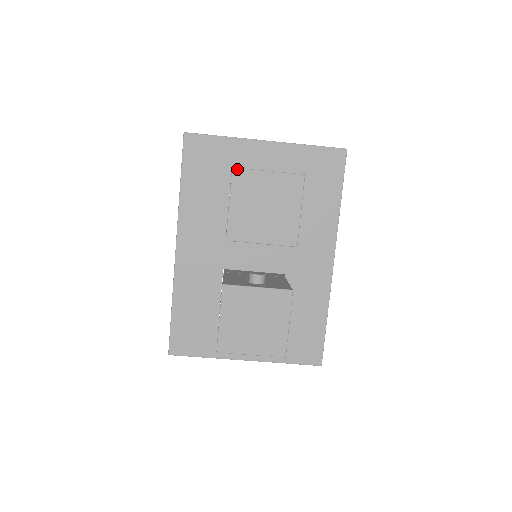
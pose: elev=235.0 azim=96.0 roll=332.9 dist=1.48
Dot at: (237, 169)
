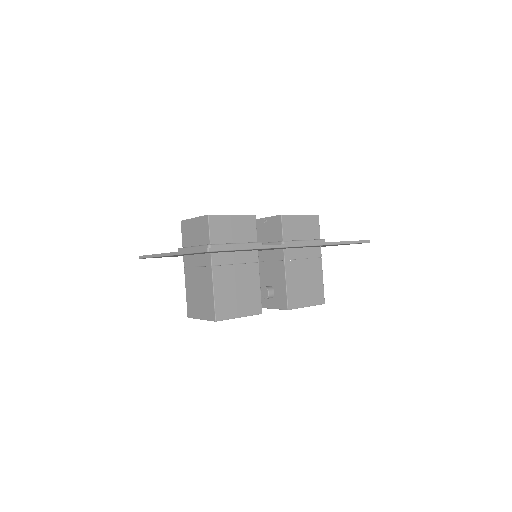
Dot at: occluded
